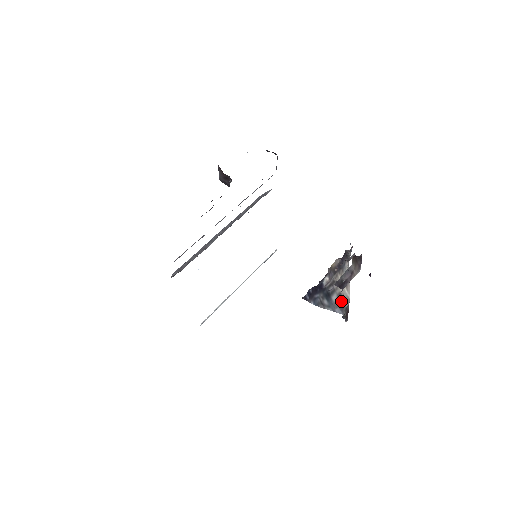
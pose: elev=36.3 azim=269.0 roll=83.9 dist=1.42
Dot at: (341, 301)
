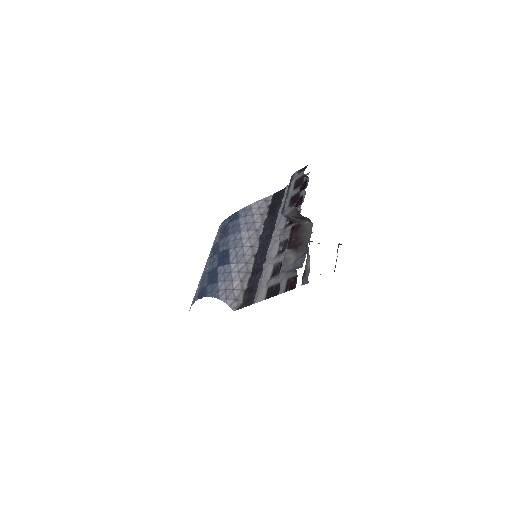
Dot at: occluded
